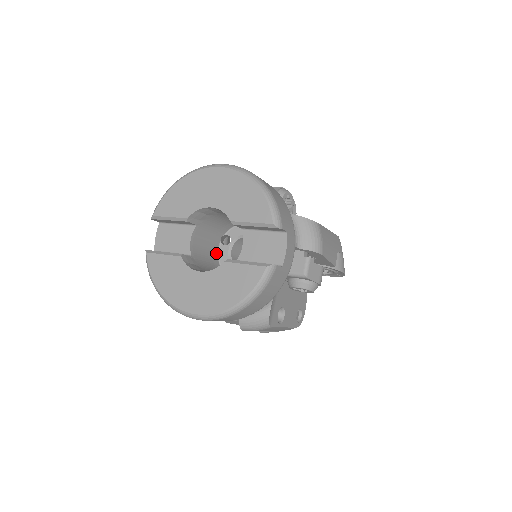
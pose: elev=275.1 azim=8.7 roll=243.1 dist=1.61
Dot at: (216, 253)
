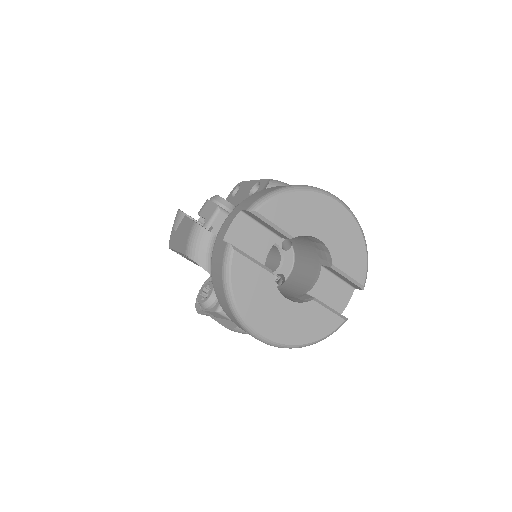
Dot at: occluded
